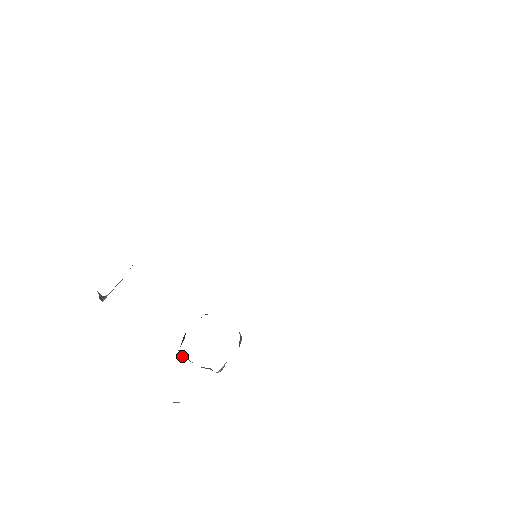
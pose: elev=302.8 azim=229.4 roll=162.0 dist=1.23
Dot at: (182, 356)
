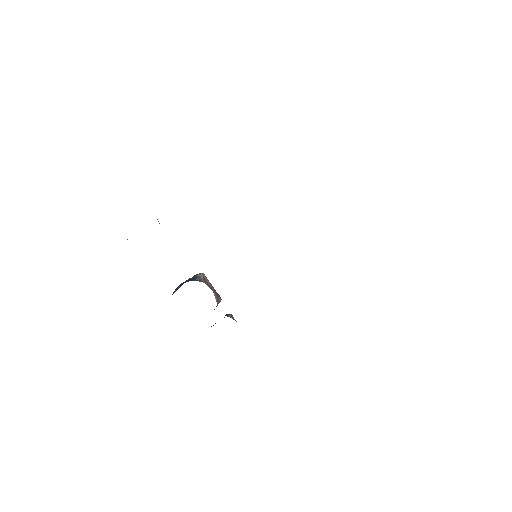
Dot at: occluded
